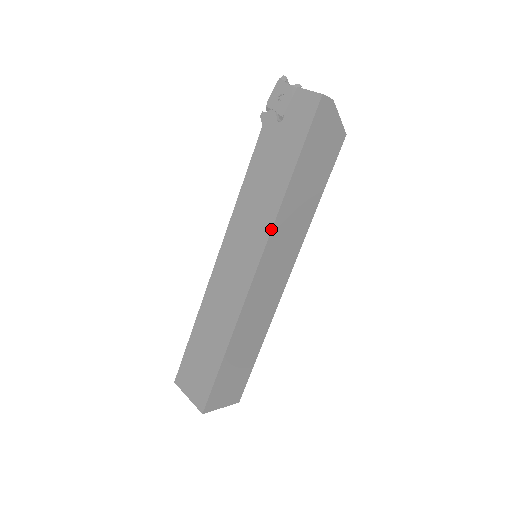
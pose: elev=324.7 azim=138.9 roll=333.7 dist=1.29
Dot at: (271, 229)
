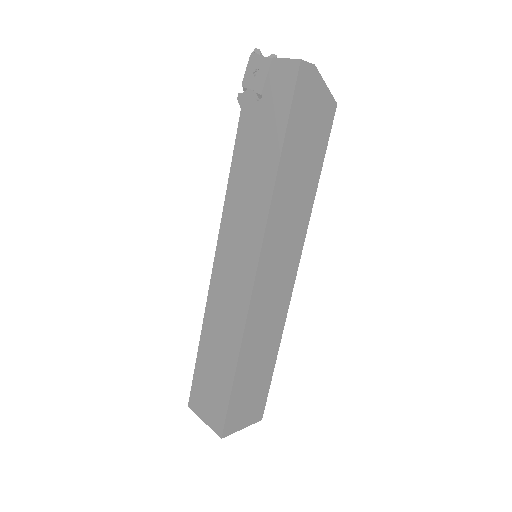
Dot at: (266, 223)
